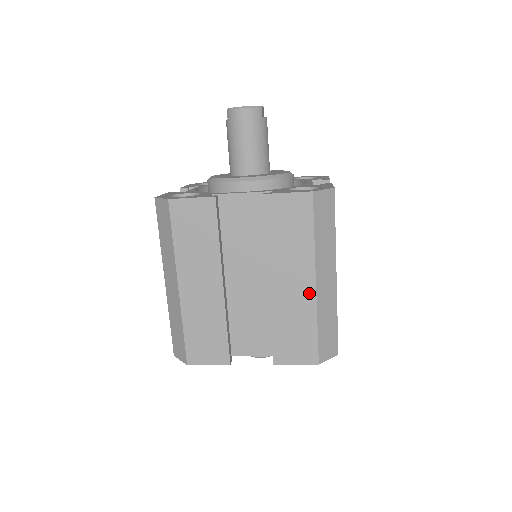
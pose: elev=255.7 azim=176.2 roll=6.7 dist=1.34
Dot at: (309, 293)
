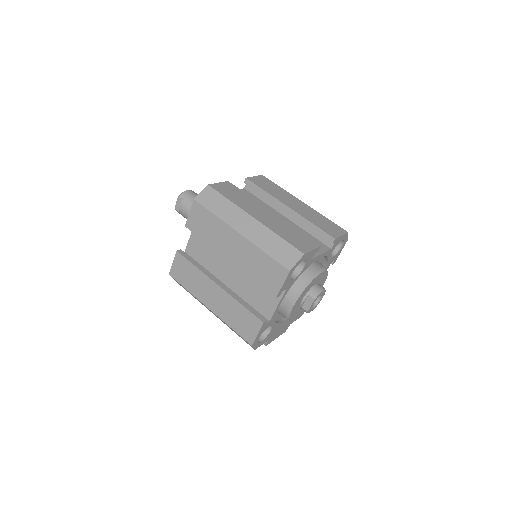
Dot at: (306, 206)
